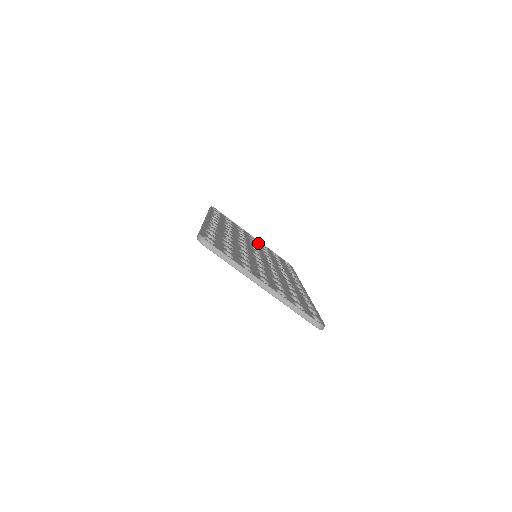
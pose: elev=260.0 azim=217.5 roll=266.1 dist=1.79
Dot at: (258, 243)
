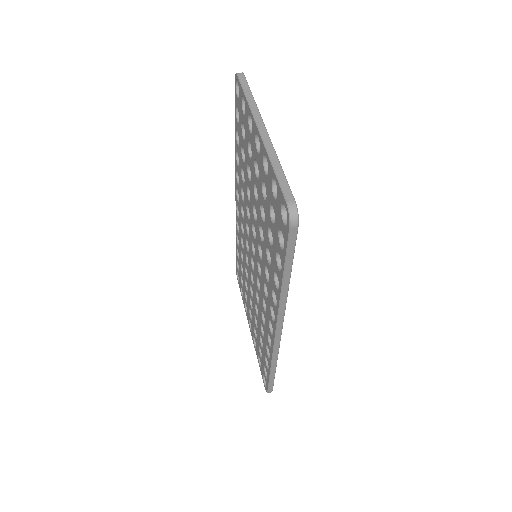
Dot at: occluded
